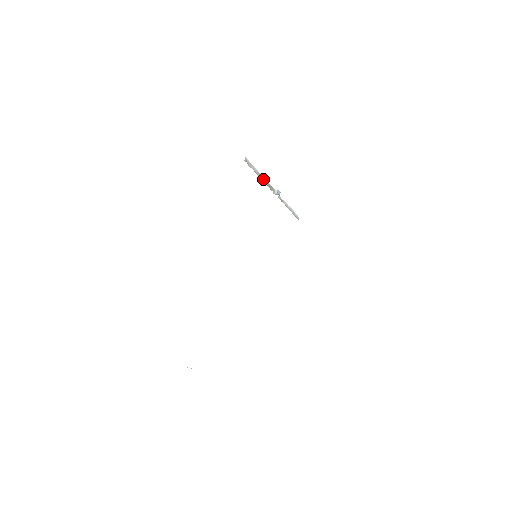
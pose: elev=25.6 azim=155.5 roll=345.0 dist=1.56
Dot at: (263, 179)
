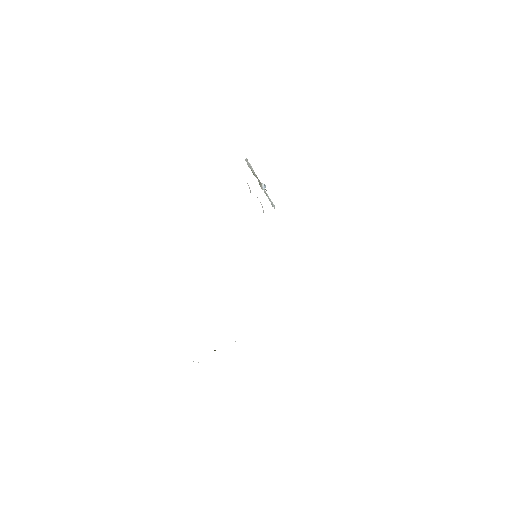
Dot at: (256, 176)
